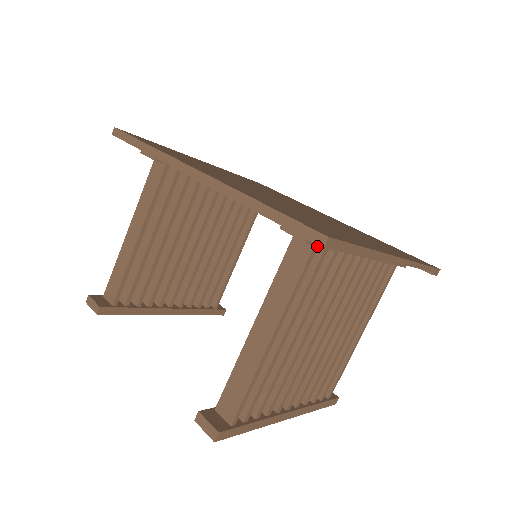
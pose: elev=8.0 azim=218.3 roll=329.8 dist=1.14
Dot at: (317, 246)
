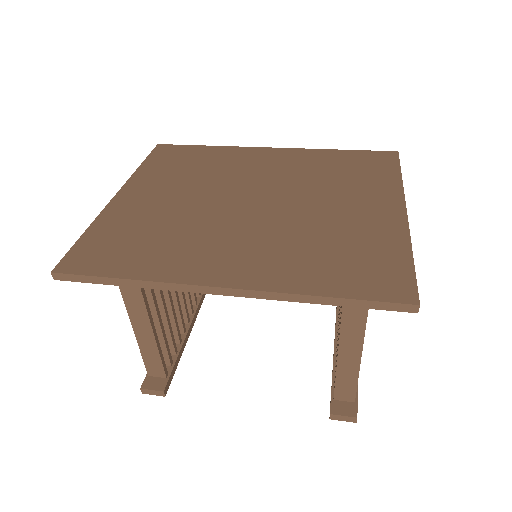
Dot at: occluded
